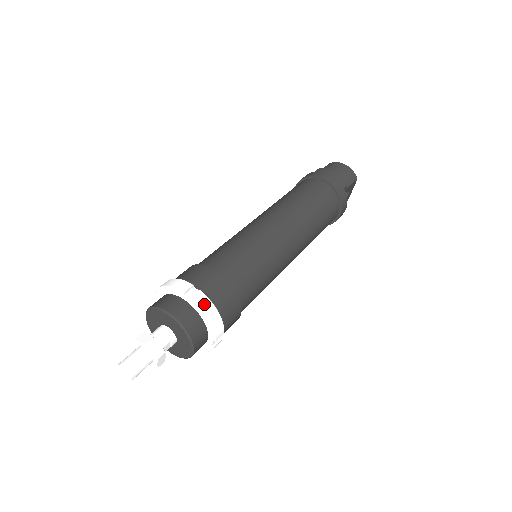
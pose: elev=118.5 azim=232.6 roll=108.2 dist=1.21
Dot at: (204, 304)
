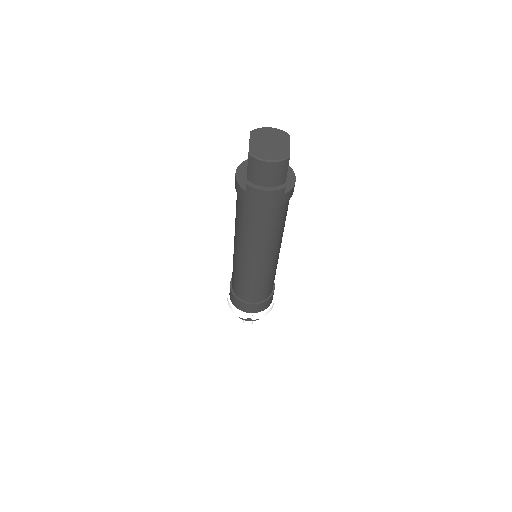
Dot at: (260, 317)
